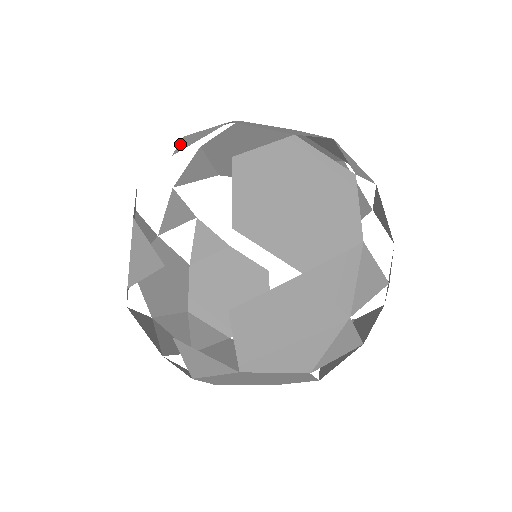
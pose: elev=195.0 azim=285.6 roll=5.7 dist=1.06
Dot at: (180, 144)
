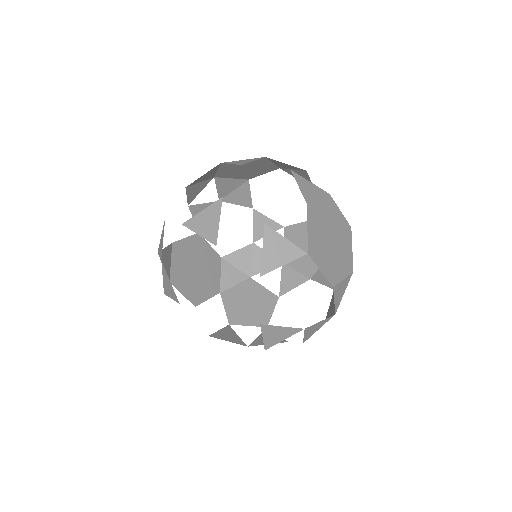
Dot at: occluded
